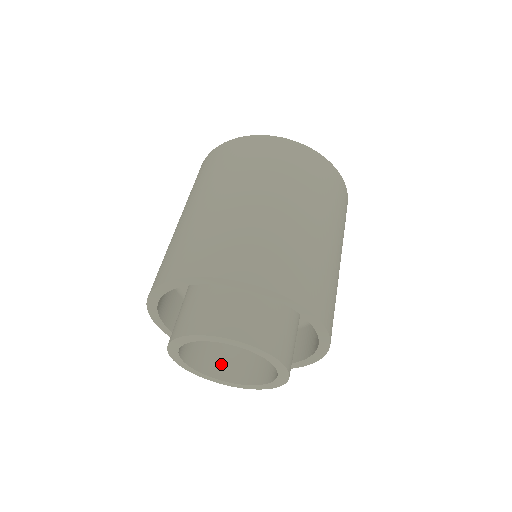
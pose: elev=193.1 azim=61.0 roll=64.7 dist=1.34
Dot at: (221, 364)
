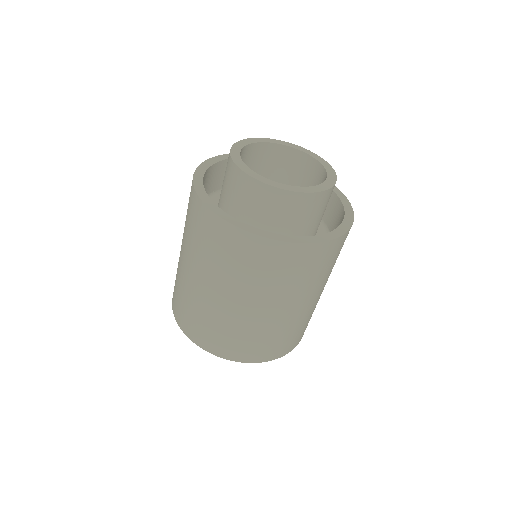
Dot at: occluded
